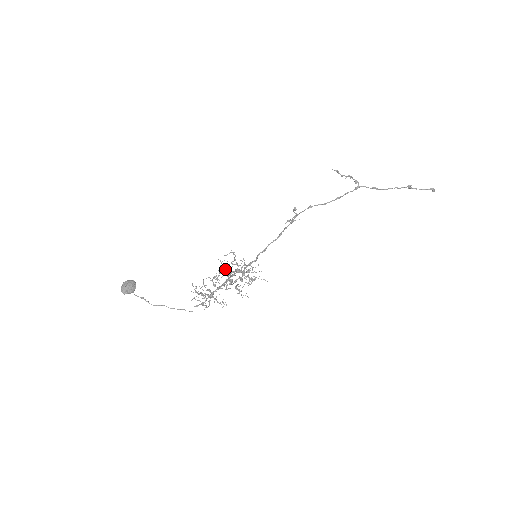
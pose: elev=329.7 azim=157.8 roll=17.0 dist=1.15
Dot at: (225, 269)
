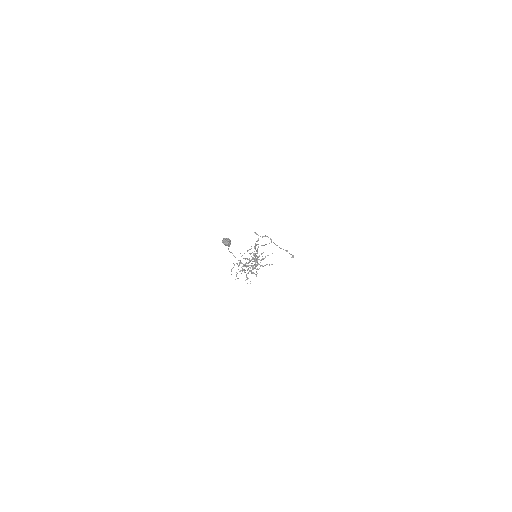
Dot at: (245, 259)
